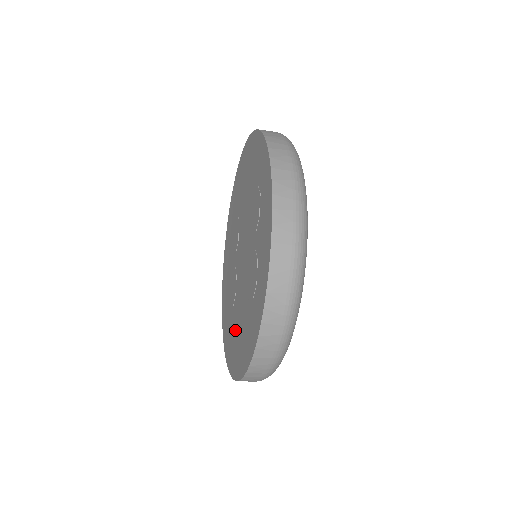
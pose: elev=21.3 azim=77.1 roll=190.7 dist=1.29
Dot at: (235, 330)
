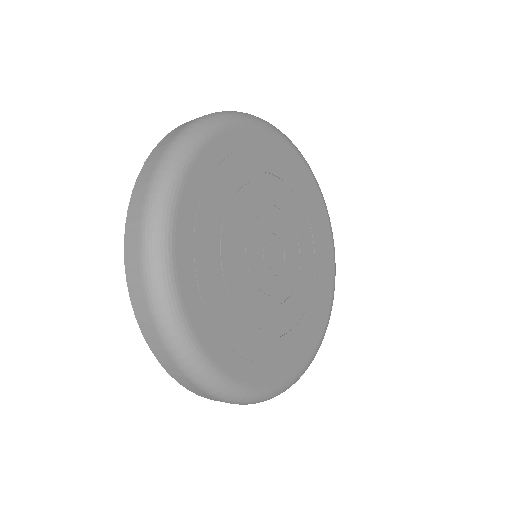
Dot at: occluded
